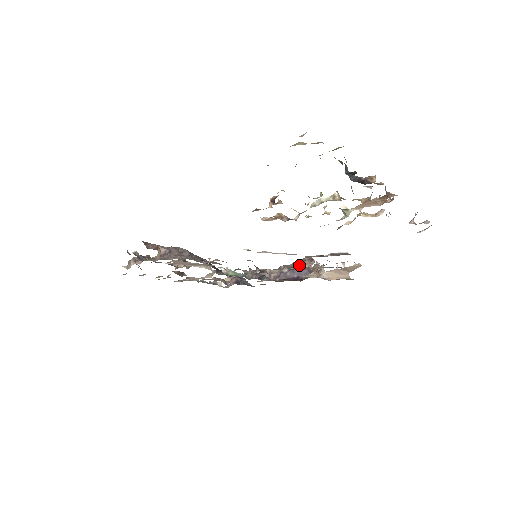
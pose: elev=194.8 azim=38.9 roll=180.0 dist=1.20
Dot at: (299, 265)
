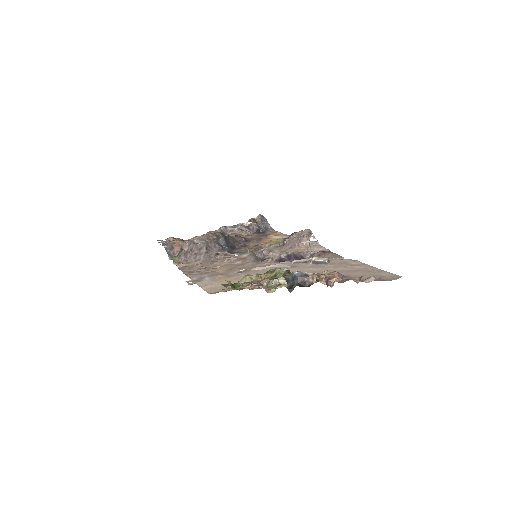
Dot at: (297, 245)
